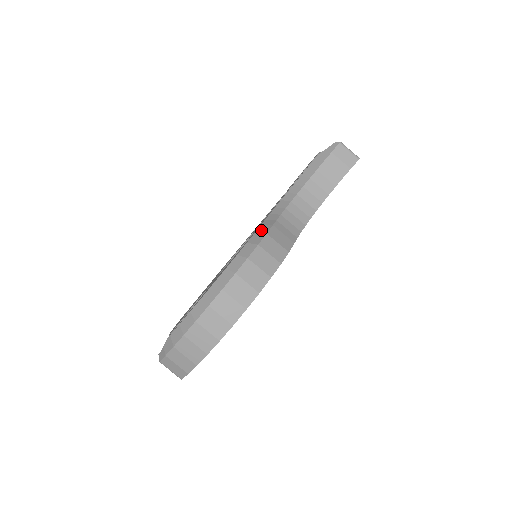
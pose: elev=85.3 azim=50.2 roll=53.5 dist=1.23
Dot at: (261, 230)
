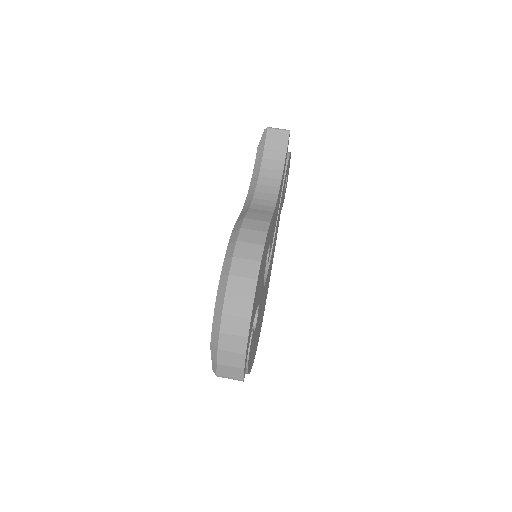
Dot at: (239, 219)
